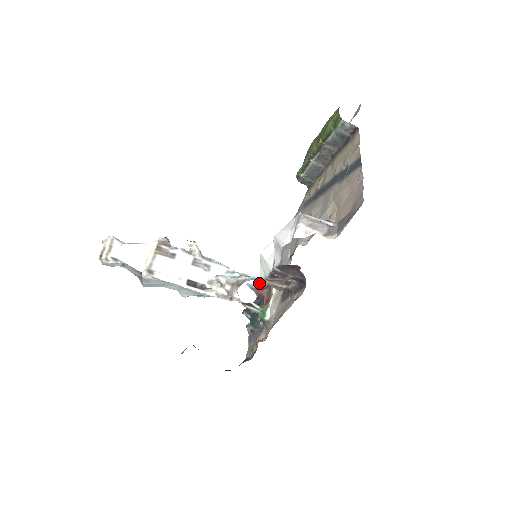
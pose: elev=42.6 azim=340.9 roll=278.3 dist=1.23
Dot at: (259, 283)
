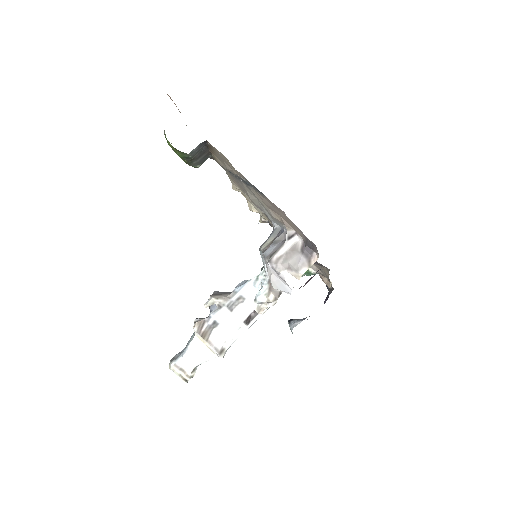
Dot at: (260, 215)
